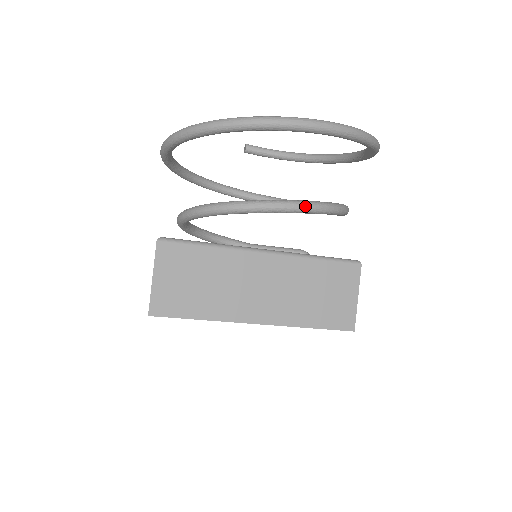
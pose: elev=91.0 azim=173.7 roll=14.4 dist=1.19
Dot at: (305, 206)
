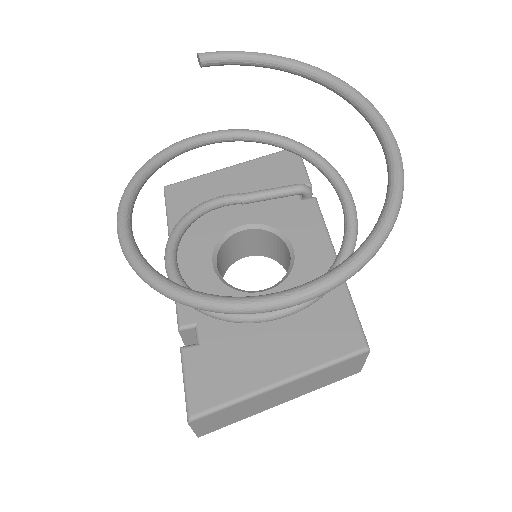
Dot at: (312, 303)
